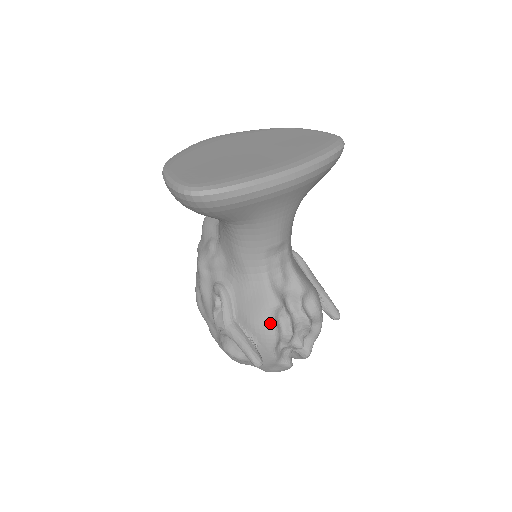
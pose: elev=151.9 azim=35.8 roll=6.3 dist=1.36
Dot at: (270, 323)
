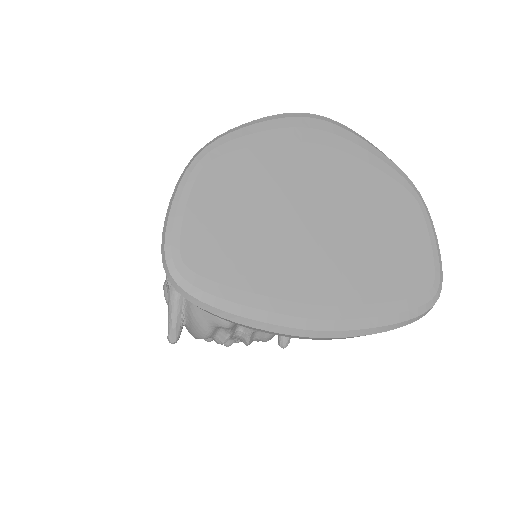
Dot at: (207, 330)
